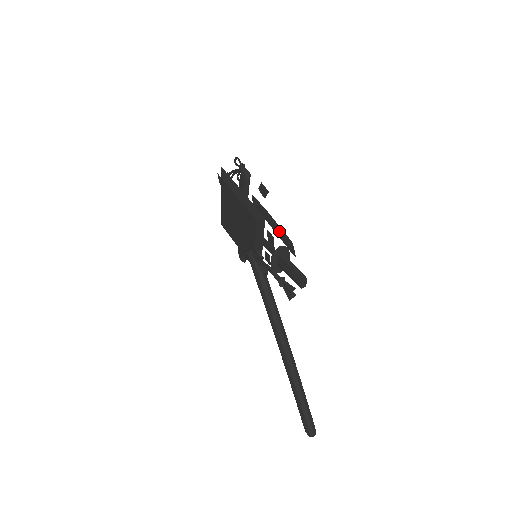
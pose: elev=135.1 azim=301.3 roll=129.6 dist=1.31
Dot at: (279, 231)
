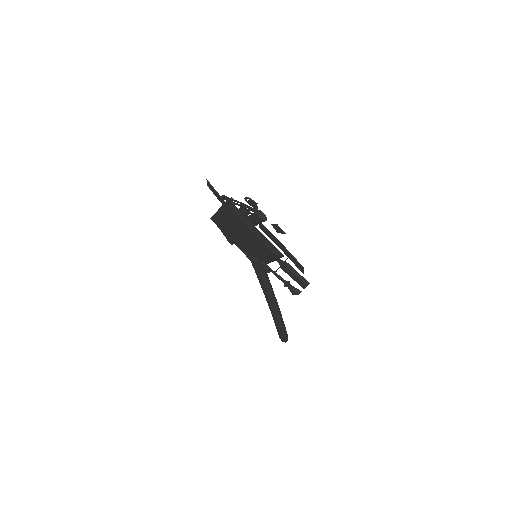
Dot at: (289, 255)
